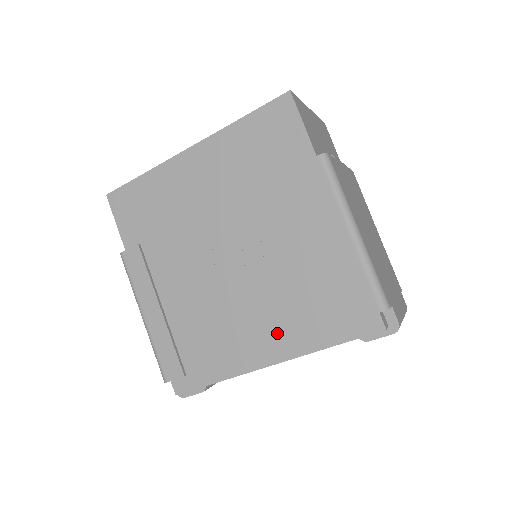
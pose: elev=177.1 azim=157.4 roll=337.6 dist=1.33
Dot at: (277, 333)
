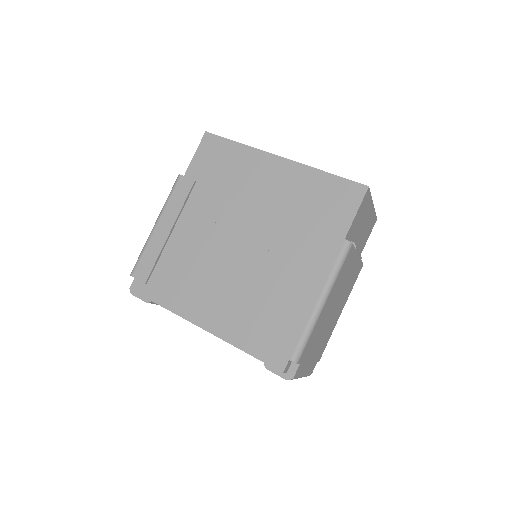
Dot at: (222, 313)
